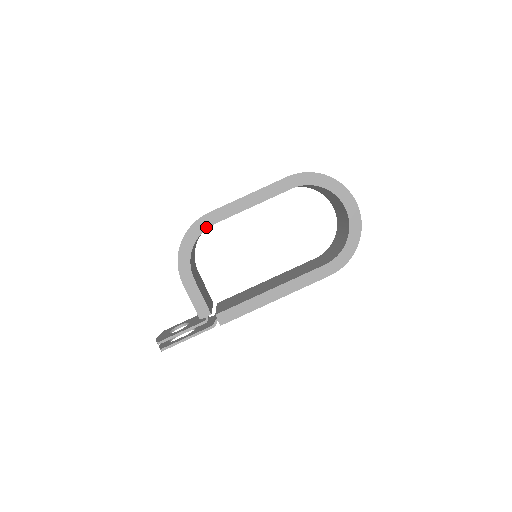
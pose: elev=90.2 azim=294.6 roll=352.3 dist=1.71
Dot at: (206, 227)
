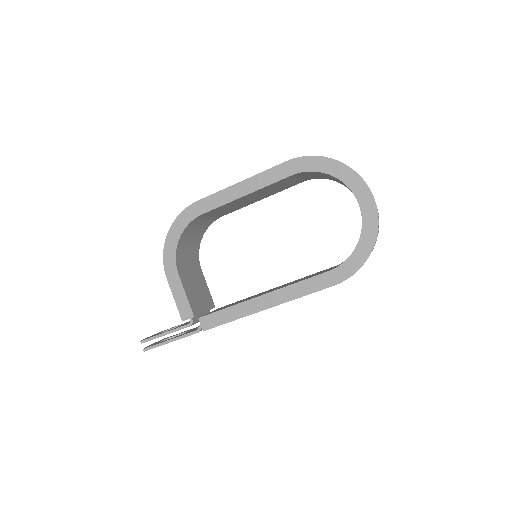
Dot at: (194, 217)
